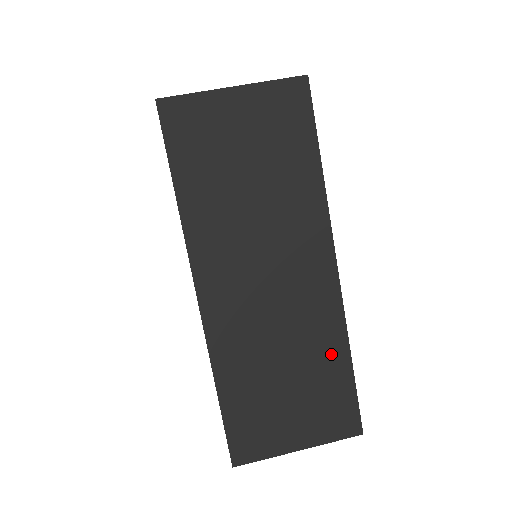
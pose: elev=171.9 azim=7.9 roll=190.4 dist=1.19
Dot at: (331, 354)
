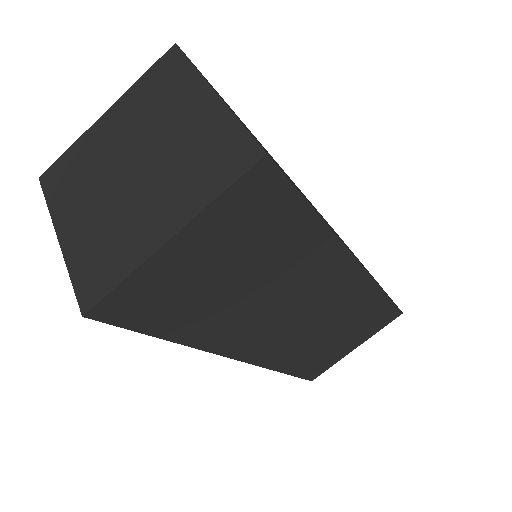
Dot at: (369, 304)
